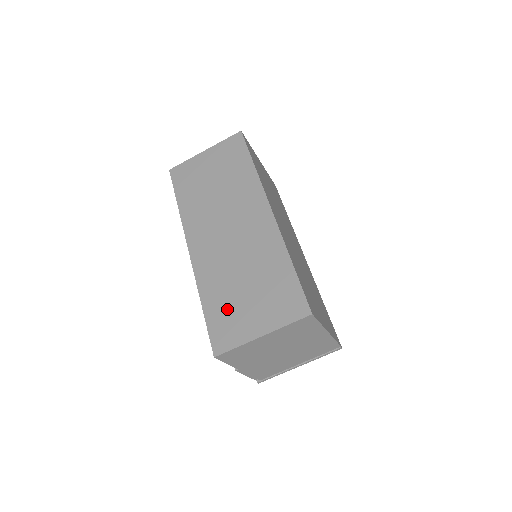
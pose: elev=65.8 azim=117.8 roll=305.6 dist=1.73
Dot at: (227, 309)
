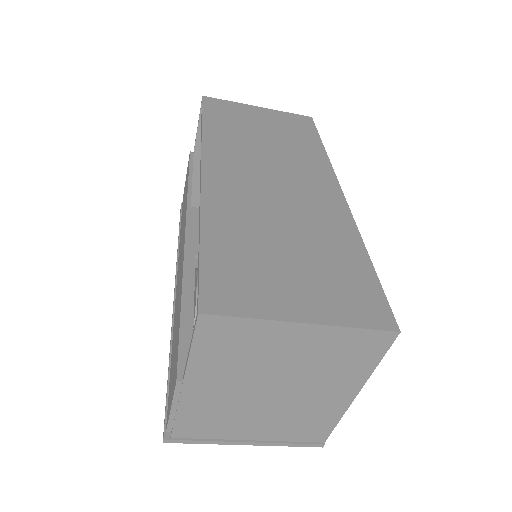
Dot at: (247, 259)
